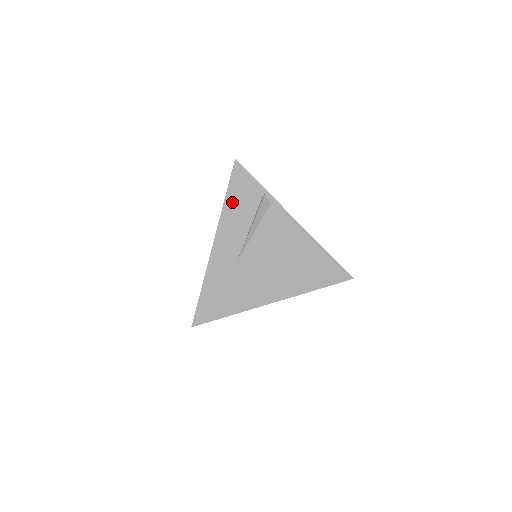
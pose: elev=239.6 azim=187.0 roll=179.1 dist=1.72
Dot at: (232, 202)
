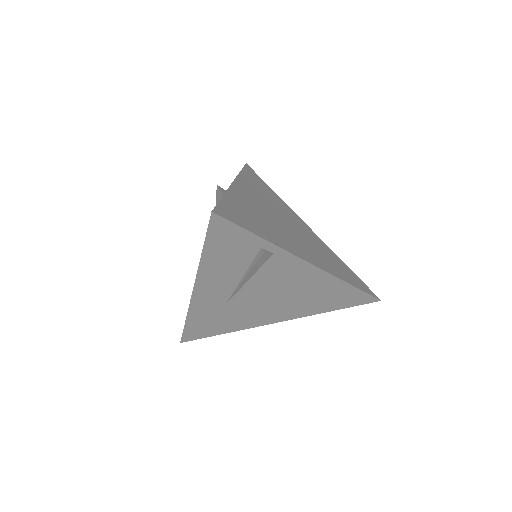
Dot at: (213, 257)
